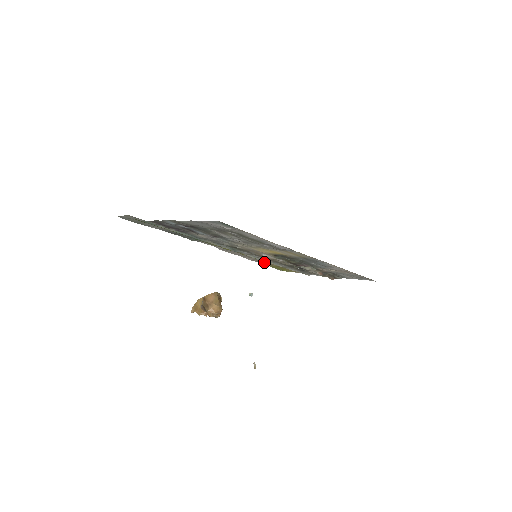
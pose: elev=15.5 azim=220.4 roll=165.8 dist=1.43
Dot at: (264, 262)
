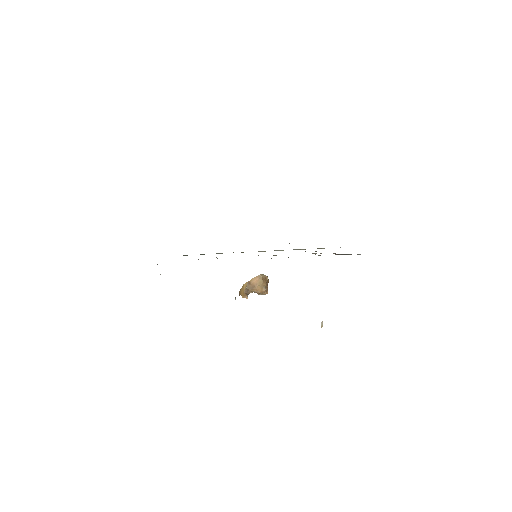
Dot at: occluded
